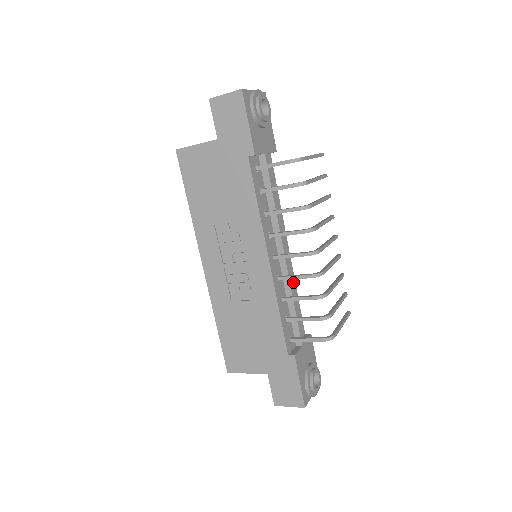
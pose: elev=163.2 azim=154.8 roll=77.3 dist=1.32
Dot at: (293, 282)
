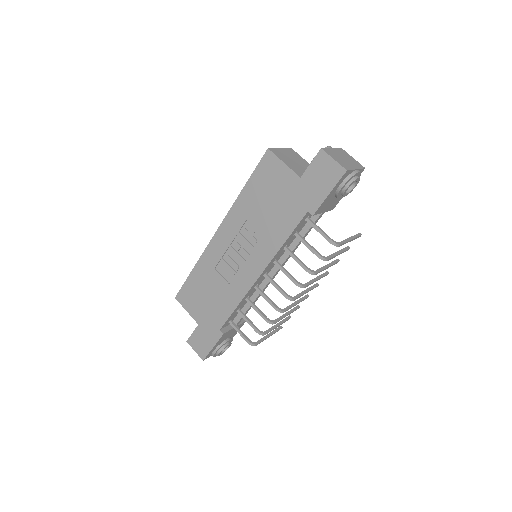
Dot at: occluded
